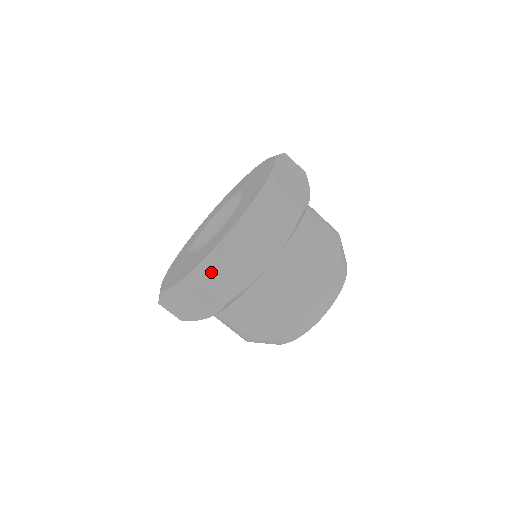
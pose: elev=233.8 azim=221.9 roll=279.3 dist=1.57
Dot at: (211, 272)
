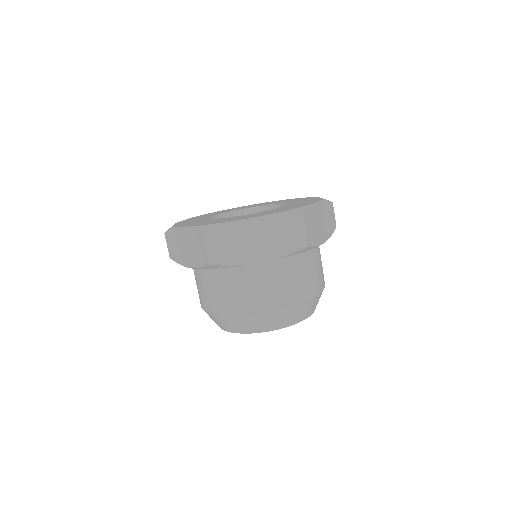
Dot at: (215, 235)
